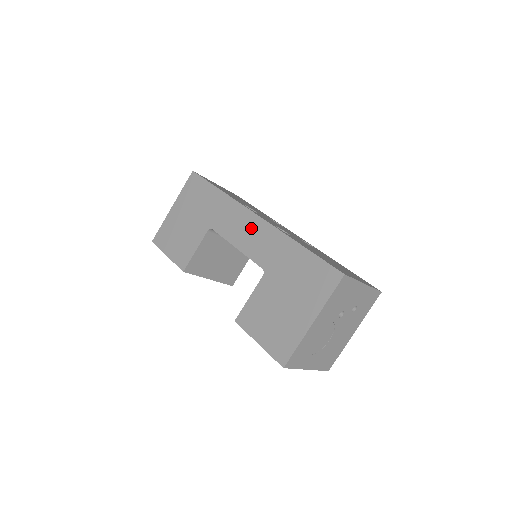
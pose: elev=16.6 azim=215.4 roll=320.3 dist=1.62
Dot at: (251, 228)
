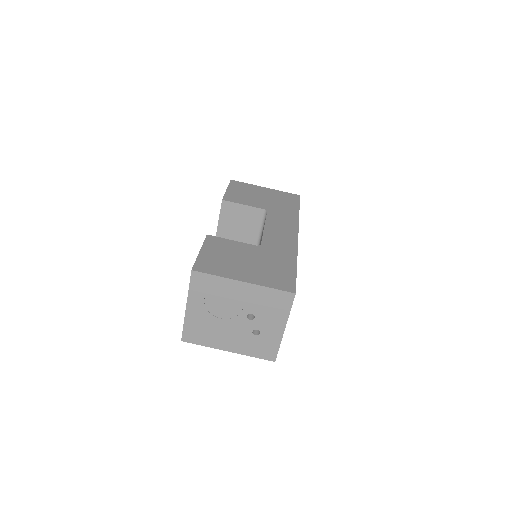
Dot at: (286, 233)
